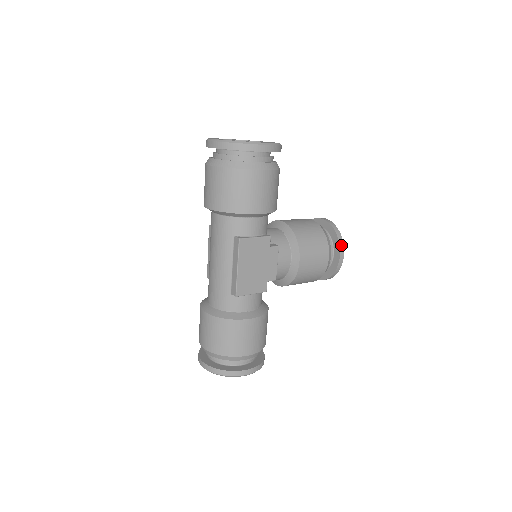
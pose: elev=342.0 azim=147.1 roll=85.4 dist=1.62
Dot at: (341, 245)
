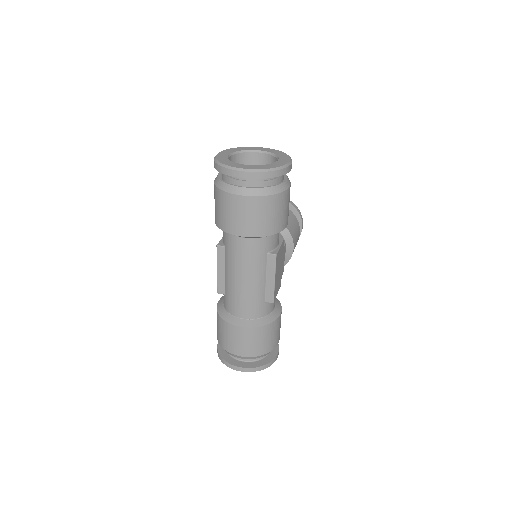
Dot at: (301, 217)
